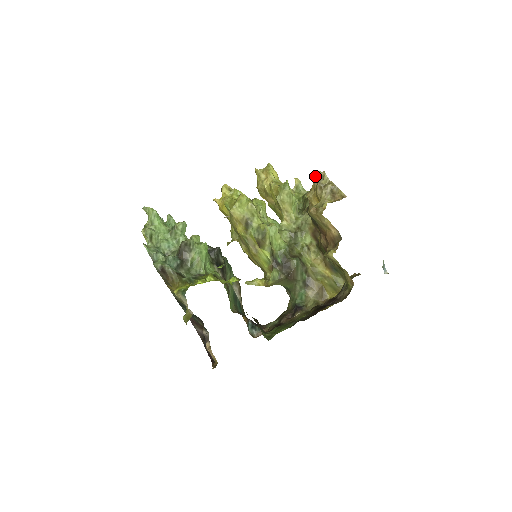
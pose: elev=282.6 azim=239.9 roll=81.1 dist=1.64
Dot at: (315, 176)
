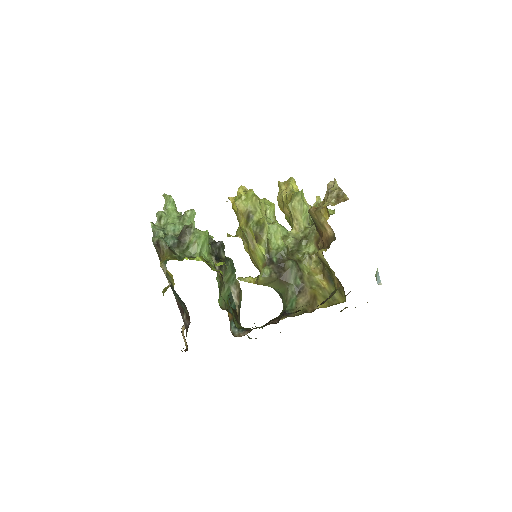
Dot at: (327, 184)
